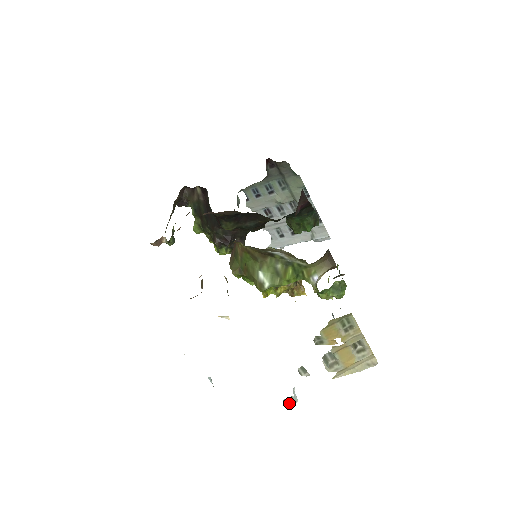
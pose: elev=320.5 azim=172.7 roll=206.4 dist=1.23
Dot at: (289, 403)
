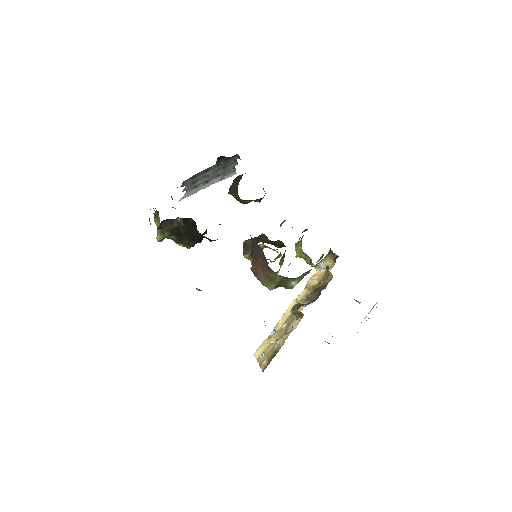
Dot at: occluded
